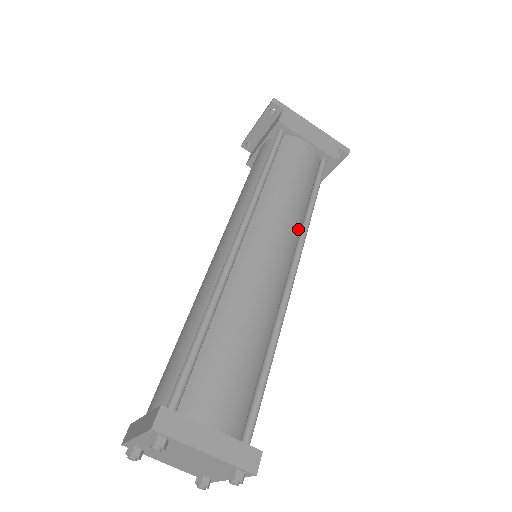
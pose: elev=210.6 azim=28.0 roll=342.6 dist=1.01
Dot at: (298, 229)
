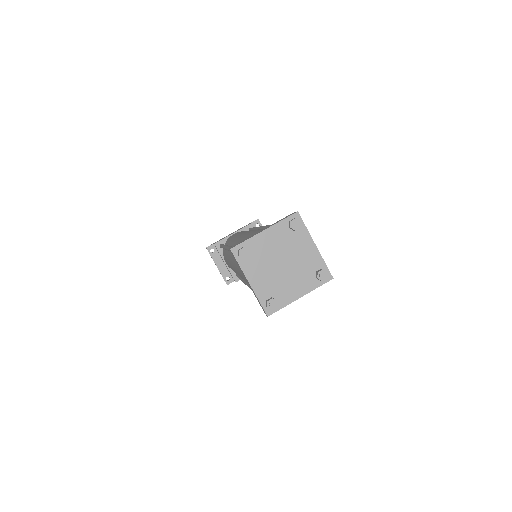
Dot at: occluded
